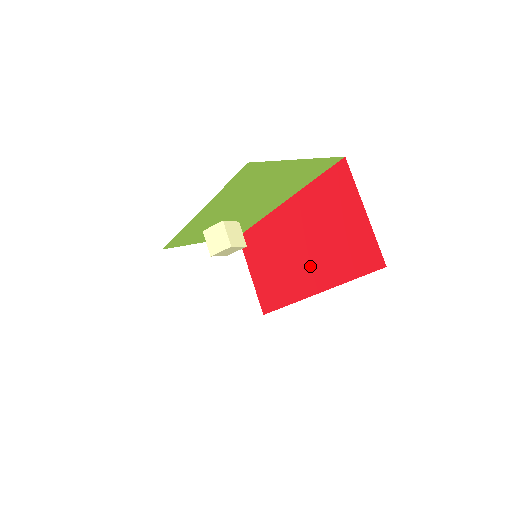
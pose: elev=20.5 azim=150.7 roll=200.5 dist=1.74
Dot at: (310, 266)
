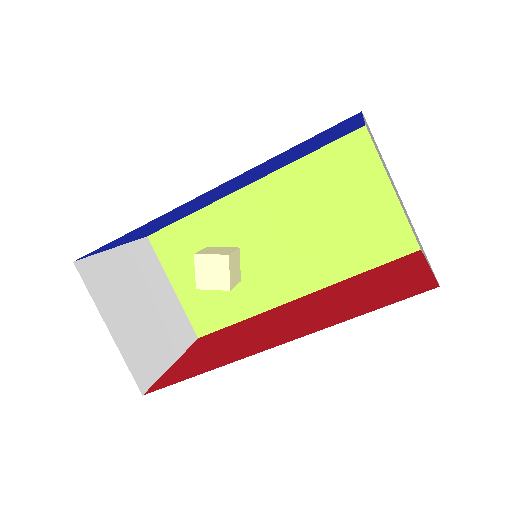
Dot at: (296, 325)
